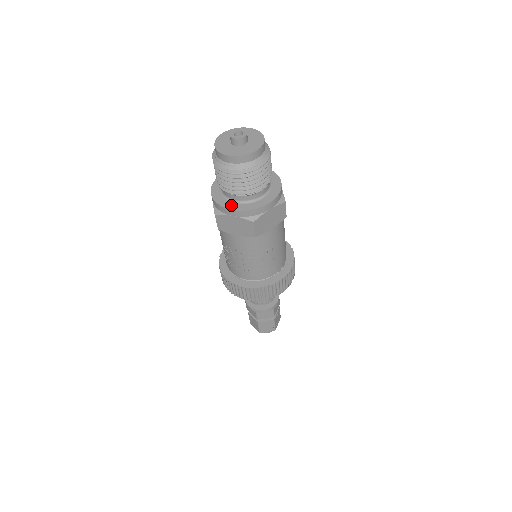
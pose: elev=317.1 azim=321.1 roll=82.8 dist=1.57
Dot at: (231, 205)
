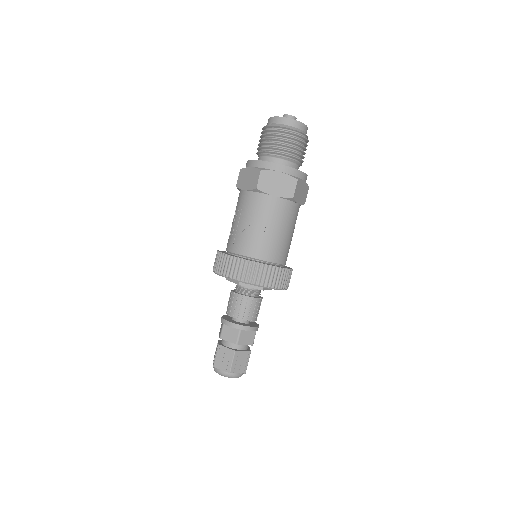
Dot at: occluded
